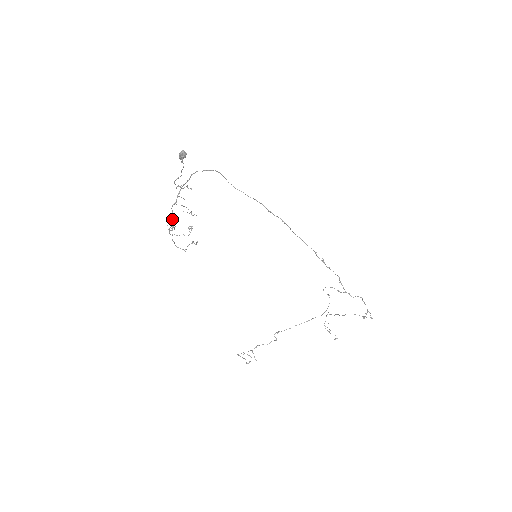
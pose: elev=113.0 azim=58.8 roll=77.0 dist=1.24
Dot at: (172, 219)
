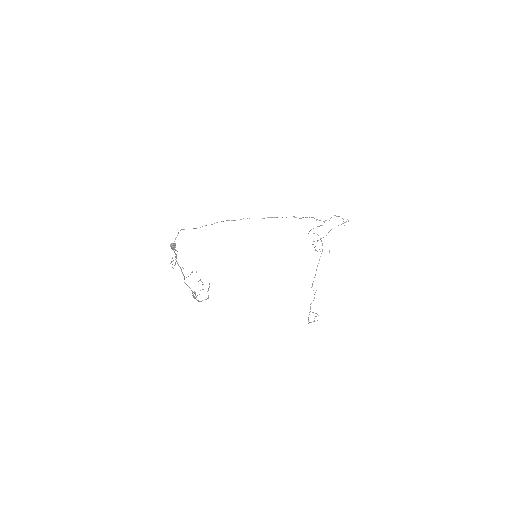
Dot at: occluded
